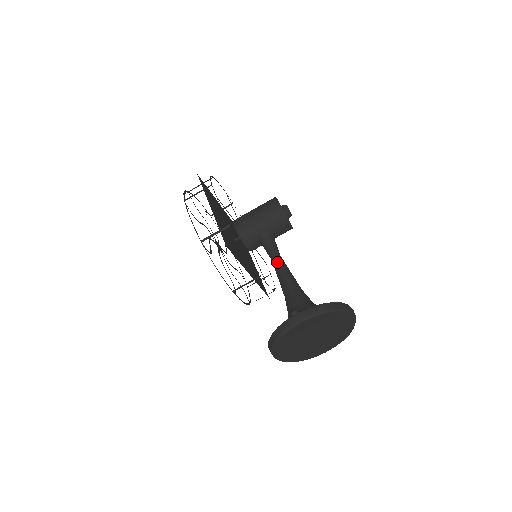
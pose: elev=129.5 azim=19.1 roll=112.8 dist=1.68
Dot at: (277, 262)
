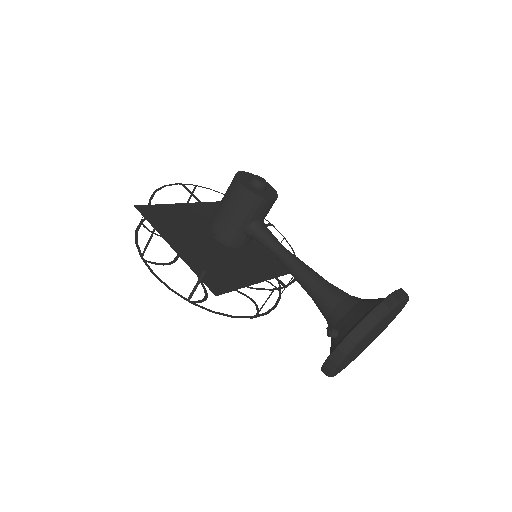
Dot at: (282, 260)
